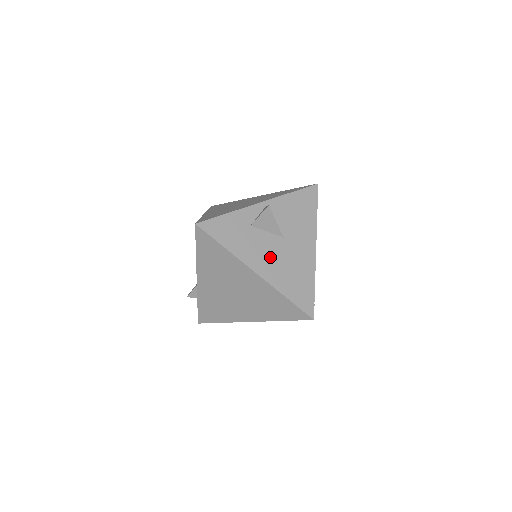
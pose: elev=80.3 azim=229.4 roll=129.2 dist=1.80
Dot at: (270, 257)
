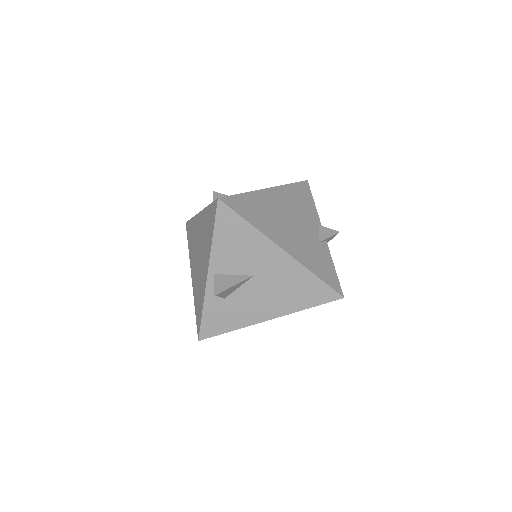
Dot at: (263, 300)
